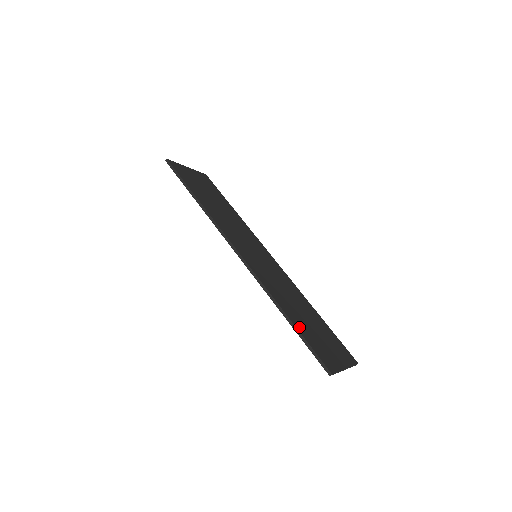
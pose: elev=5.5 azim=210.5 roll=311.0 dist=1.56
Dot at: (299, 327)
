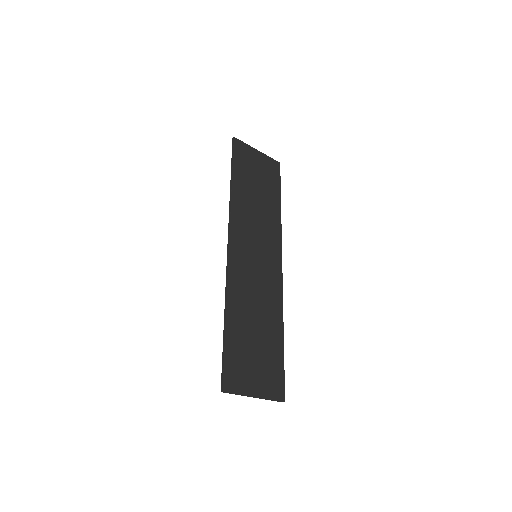
Dot at: (230, 336)
